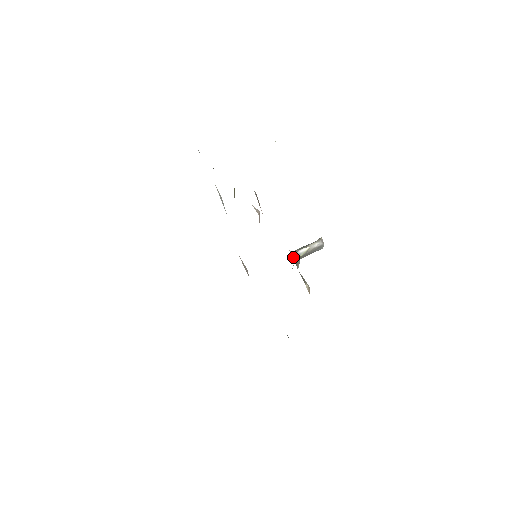
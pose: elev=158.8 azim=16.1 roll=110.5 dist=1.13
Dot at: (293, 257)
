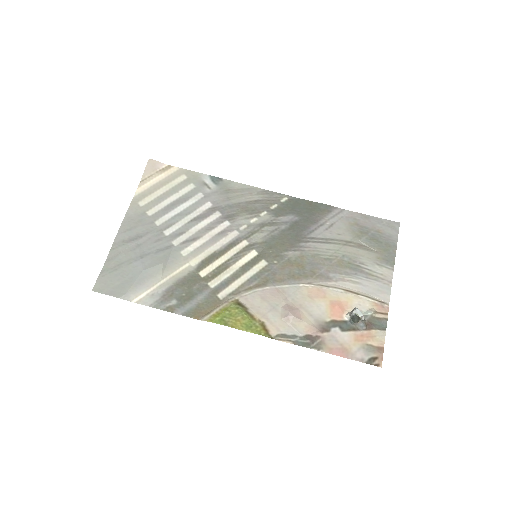
Dot at: (365, 330)
